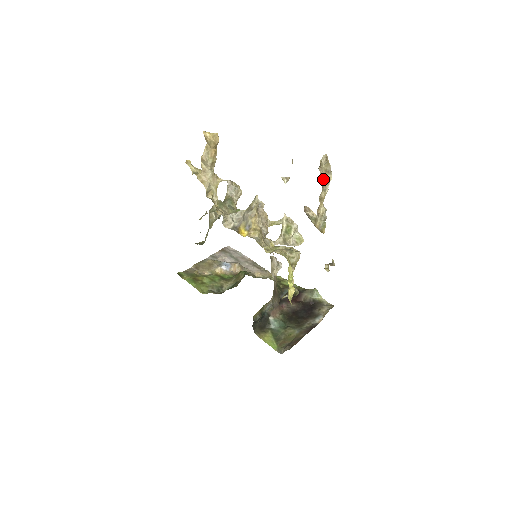
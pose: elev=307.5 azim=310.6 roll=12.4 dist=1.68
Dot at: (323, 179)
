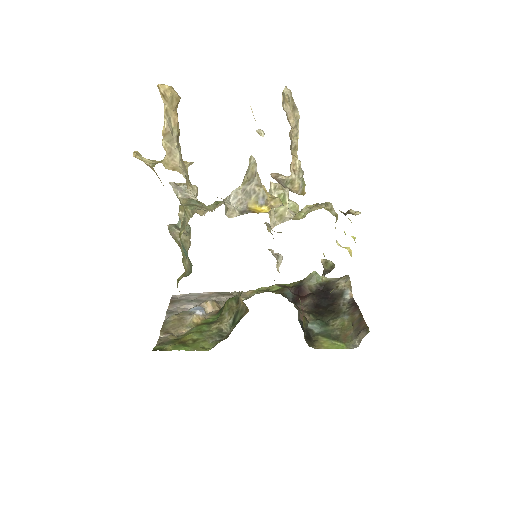
Dot at: (292, 120)
